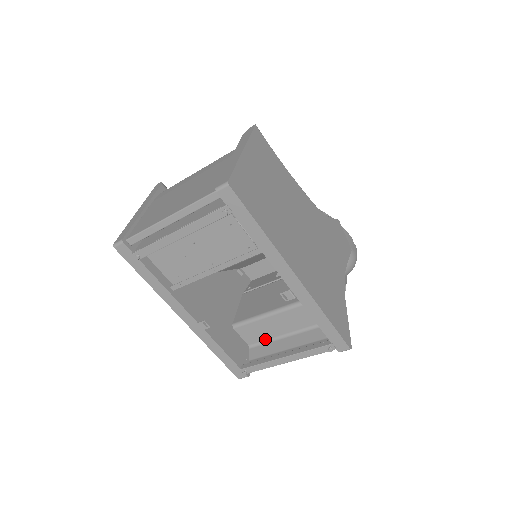
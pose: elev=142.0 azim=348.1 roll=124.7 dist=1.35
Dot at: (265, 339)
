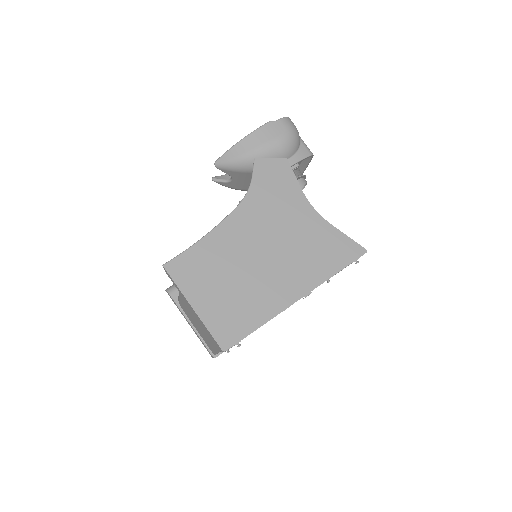
Dot at: occluded
